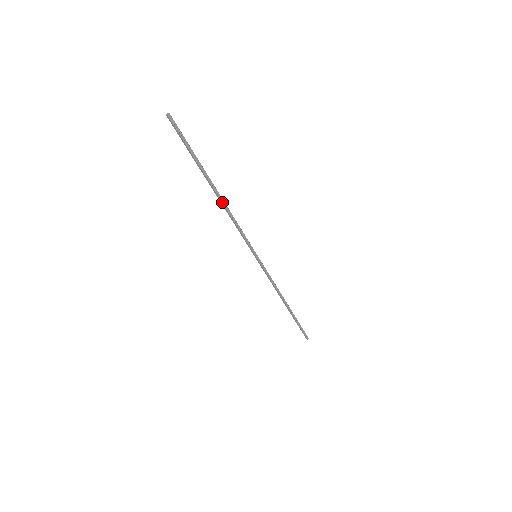
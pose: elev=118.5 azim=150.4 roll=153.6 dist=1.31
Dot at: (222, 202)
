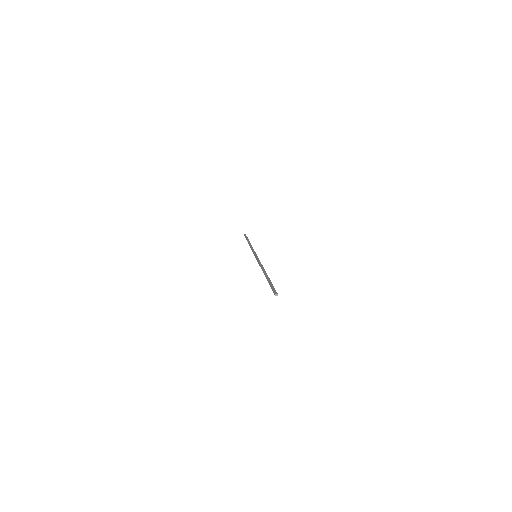
Dot at: occluded
